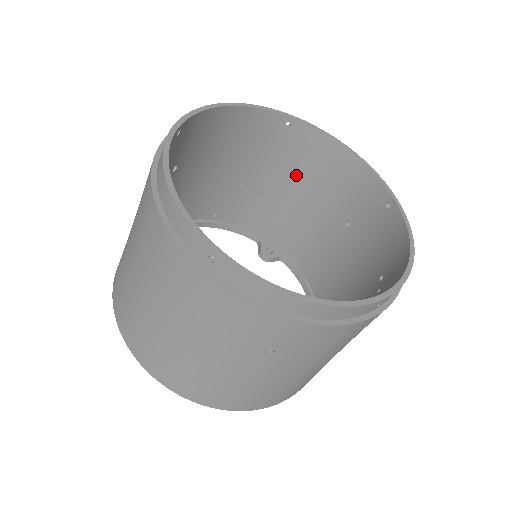
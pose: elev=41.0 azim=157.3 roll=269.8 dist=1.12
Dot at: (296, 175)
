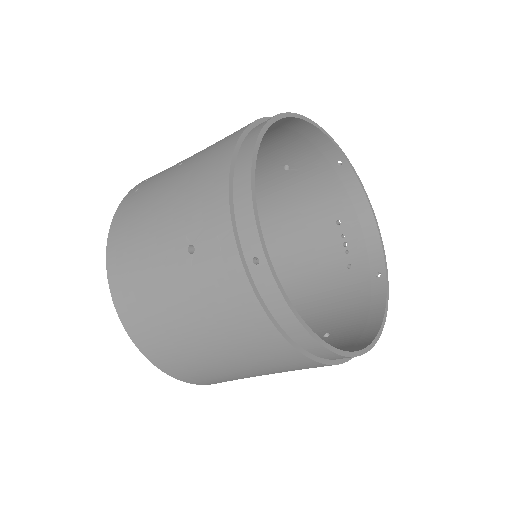
Dot at: occluded
